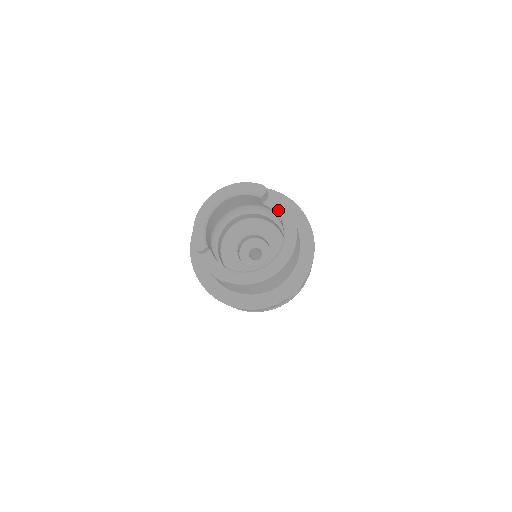
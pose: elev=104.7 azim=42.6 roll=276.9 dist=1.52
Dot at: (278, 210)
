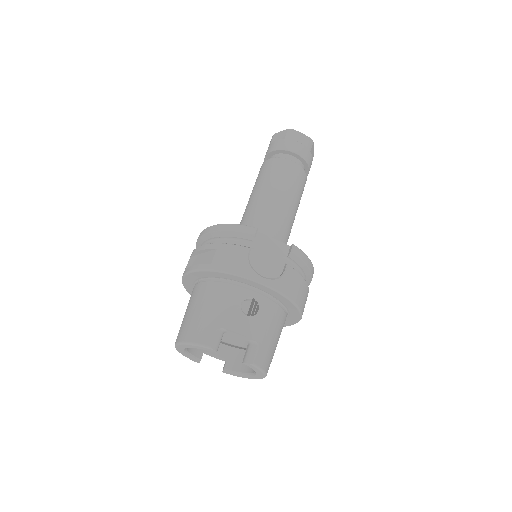
Dot at: (239, 337)
